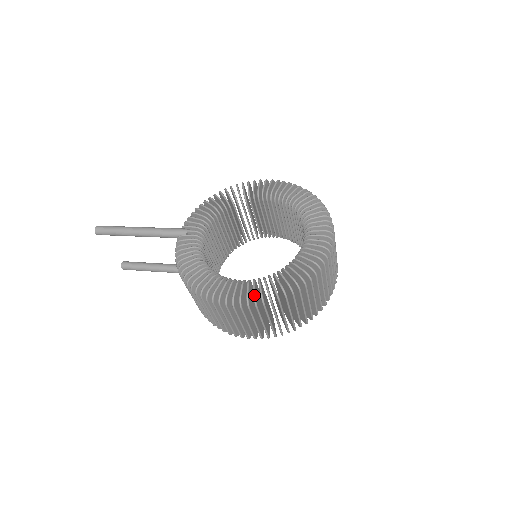
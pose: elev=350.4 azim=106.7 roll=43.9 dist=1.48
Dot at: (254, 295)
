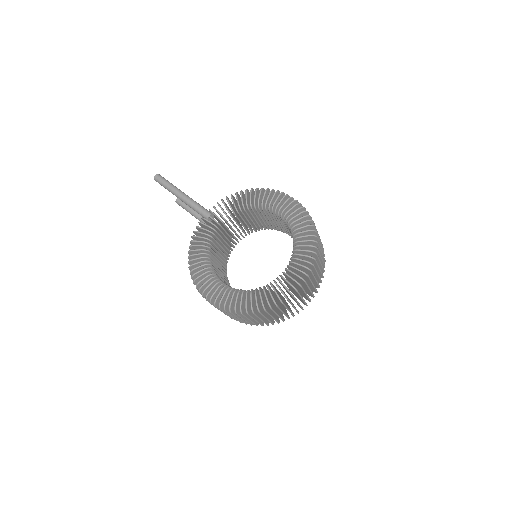
Dot at: (220, 301)
